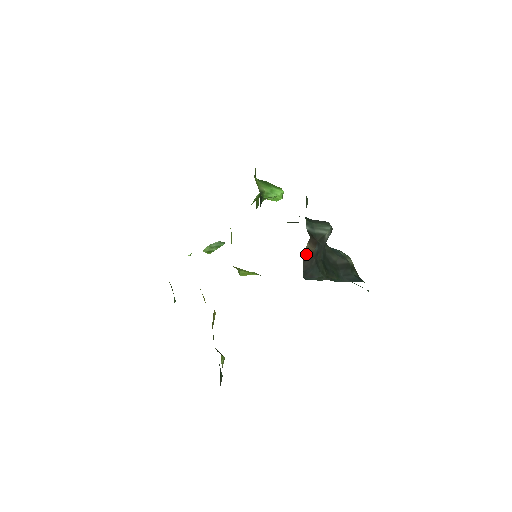
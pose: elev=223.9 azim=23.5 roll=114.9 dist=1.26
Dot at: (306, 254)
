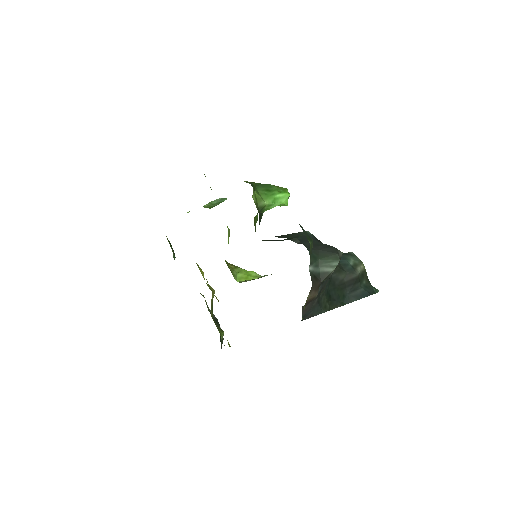
Dot at: (306, 302)
